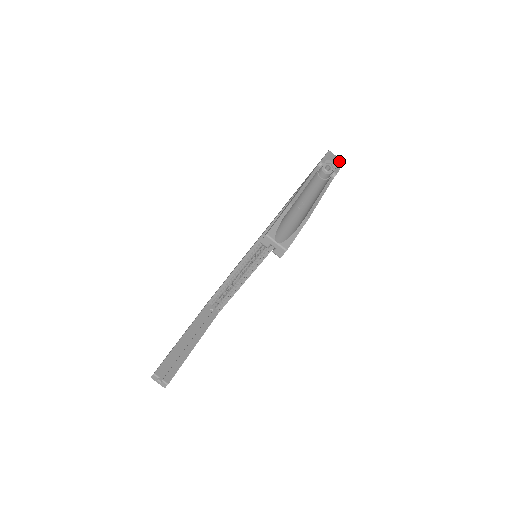
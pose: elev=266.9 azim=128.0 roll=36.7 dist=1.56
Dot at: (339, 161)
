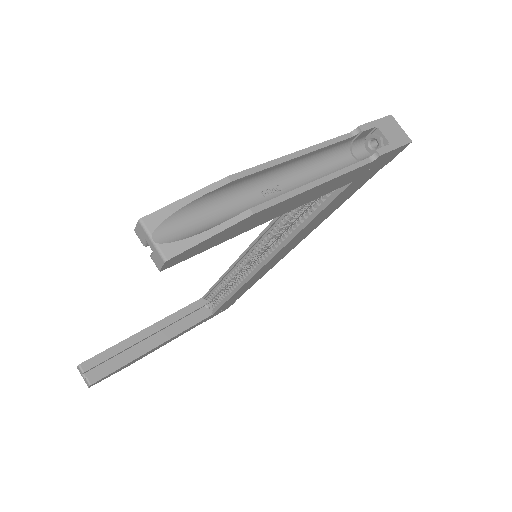
Dot at: (402, 137)
